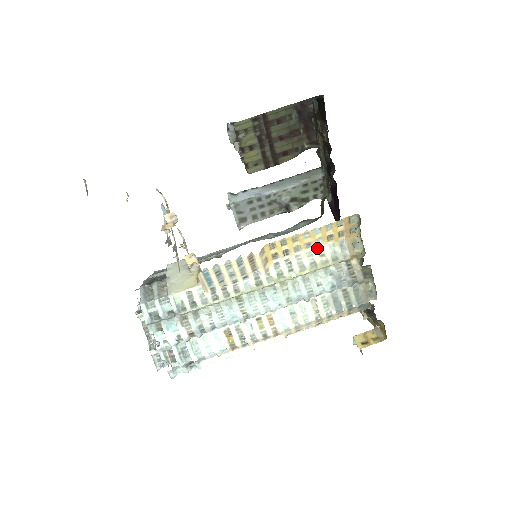
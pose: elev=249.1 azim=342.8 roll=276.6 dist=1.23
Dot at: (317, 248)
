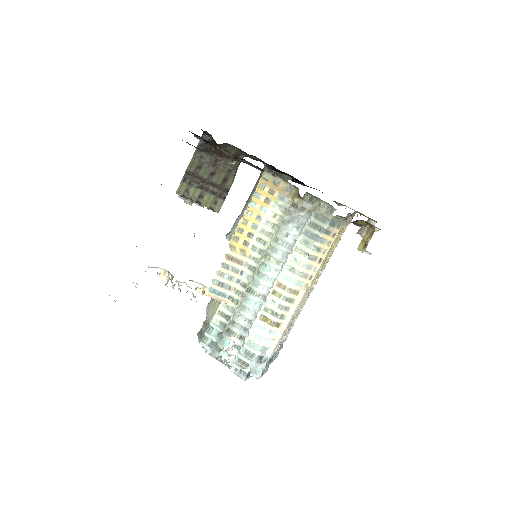
Dot at: (267, 215)
